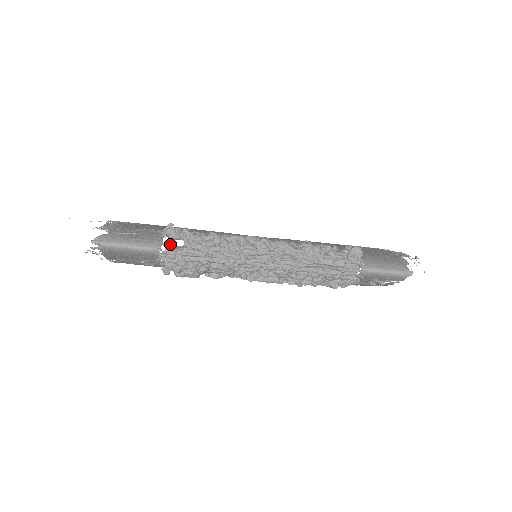
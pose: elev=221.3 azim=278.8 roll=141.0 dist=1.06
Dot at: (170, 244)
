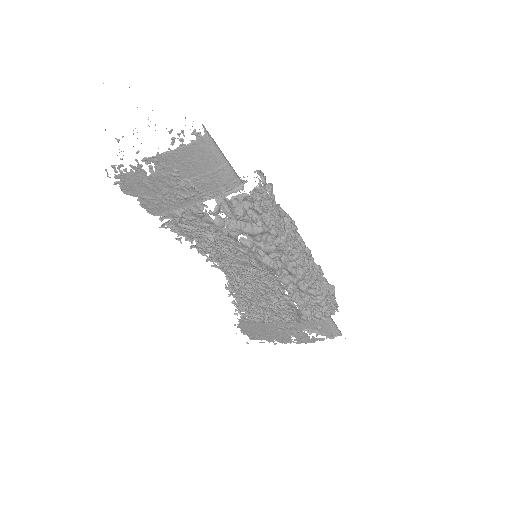
Dot at: (263, 186)
